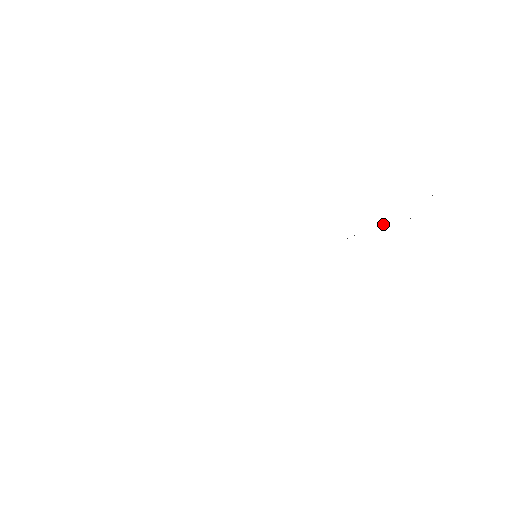
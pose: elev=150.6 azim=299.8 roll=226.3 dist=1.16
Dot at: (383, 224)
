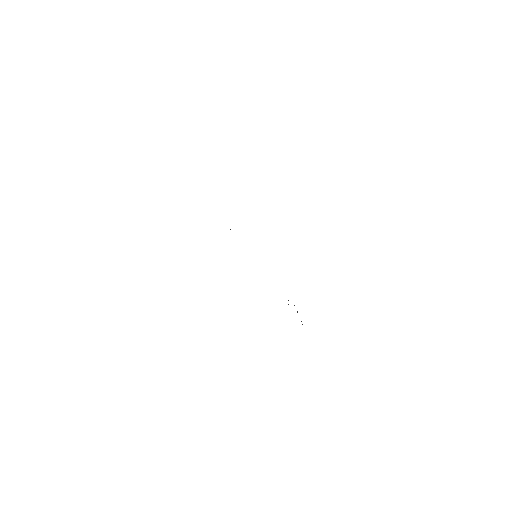
Dot at: occluded
